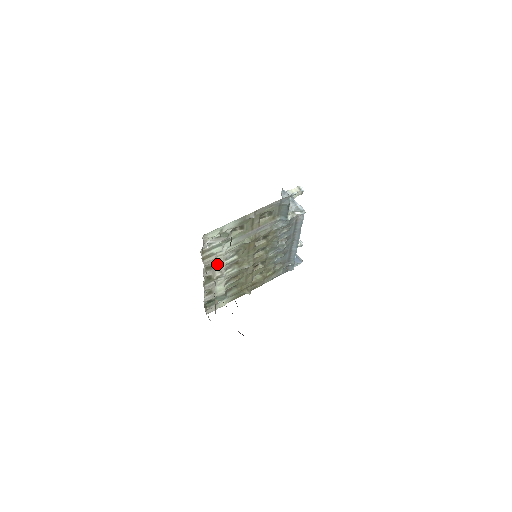
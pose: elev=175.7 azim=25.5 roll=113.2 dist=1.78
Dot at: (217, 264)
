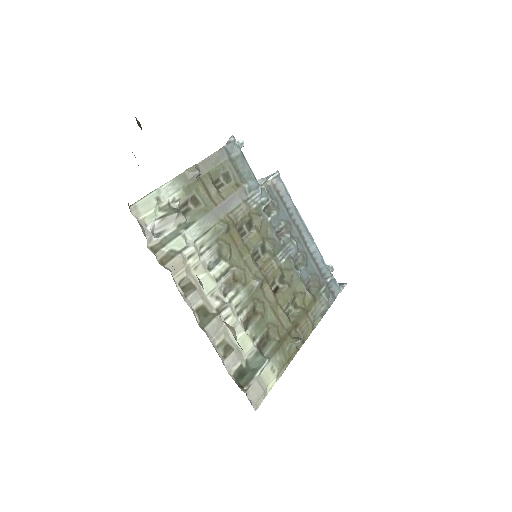
Dot at: occluded
